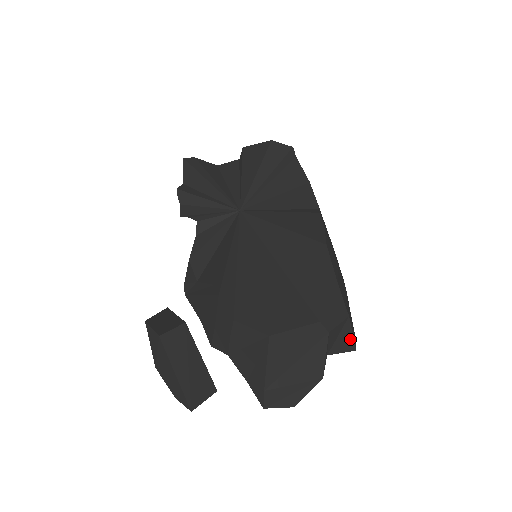
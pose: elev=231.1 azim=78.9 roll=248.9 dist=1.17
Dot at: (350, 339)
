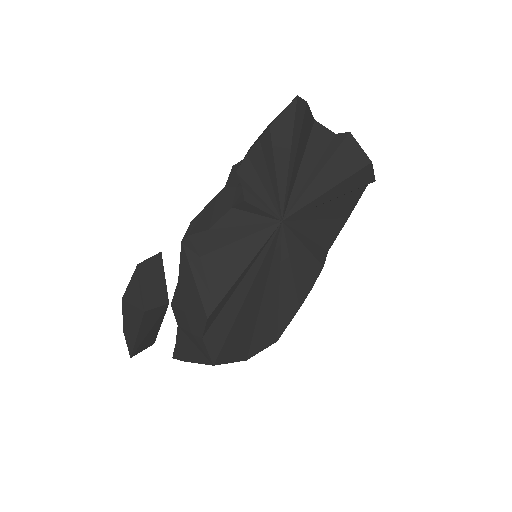
Dot at: occluded
